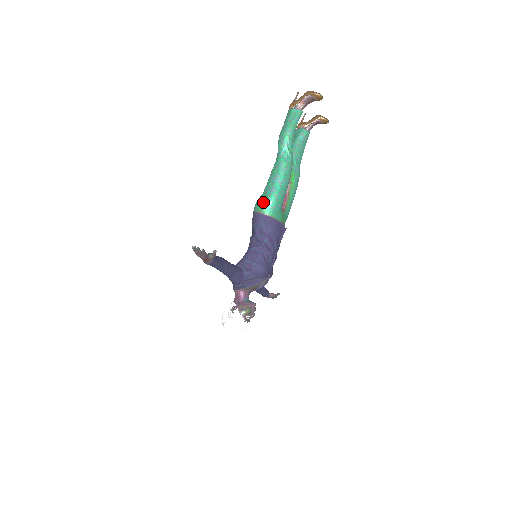
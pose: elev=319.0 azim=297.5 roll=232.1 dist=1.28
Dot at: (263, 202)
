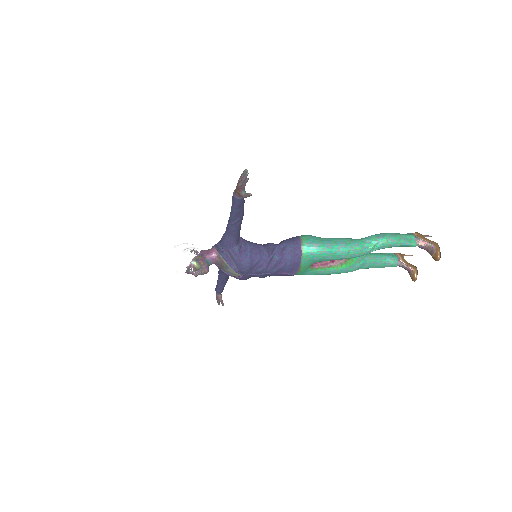
Dot at: (313, 240)
